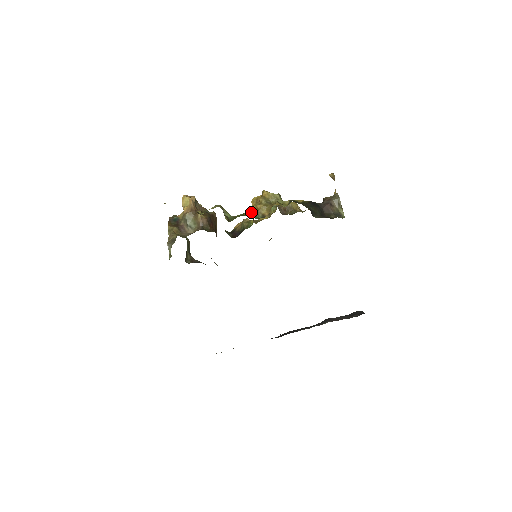
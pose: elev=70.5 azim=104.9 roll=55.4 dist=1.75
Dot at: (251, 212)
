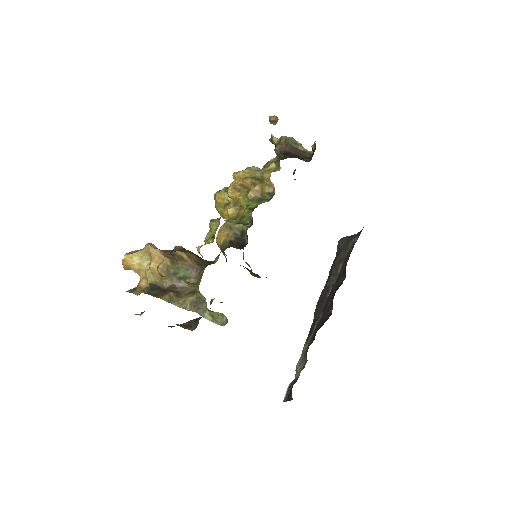
Dot at: (254, 200)
